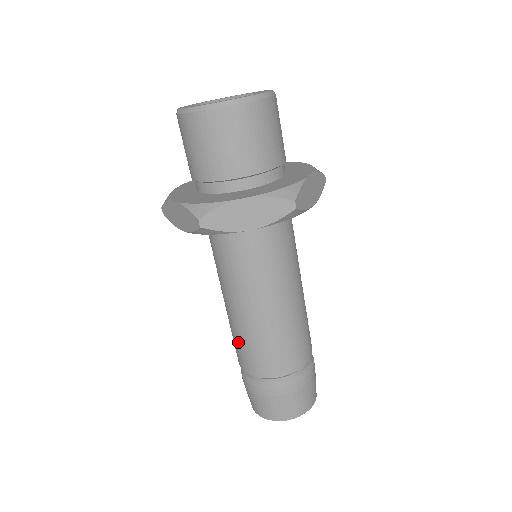
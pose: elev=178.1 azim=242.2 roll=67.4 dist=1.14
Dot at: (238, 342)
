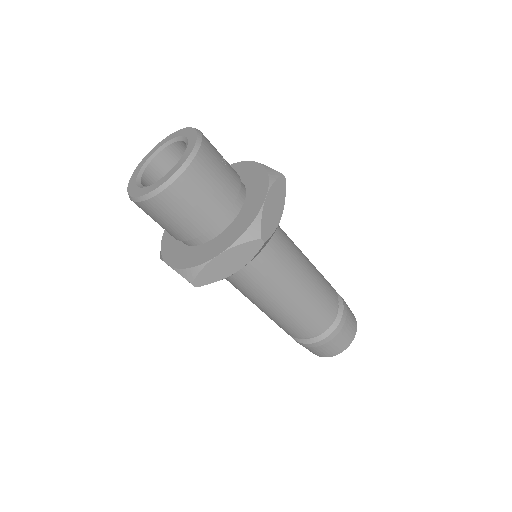
Dot at: occluded
